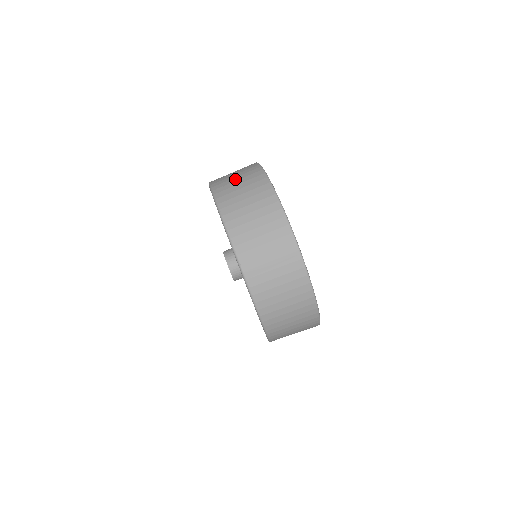
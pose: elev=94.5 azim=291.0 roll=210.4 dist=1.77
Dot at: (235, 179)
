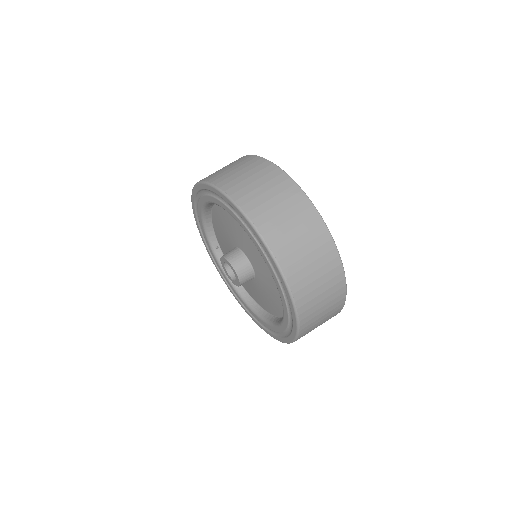
Dot at: occluded
